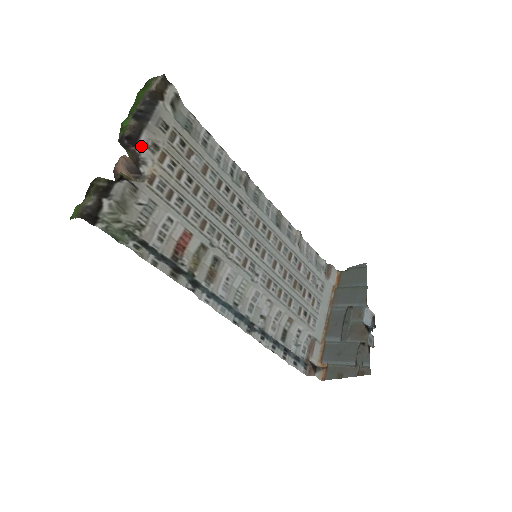
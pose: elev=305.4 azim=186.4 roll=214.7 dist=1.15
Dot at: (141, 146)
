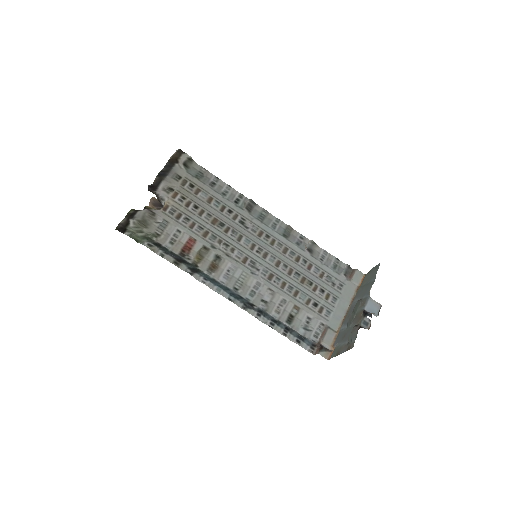
Dot at: (160, 190)
